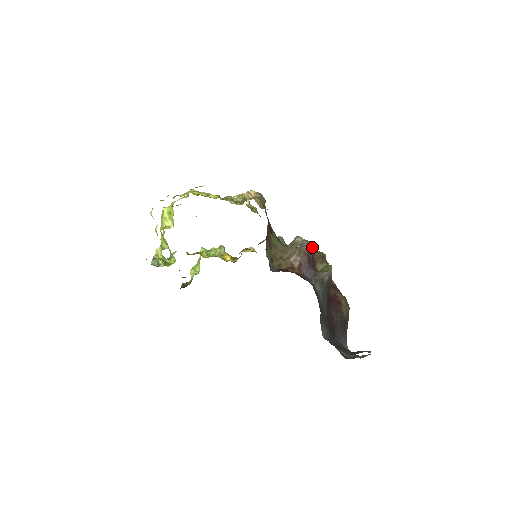
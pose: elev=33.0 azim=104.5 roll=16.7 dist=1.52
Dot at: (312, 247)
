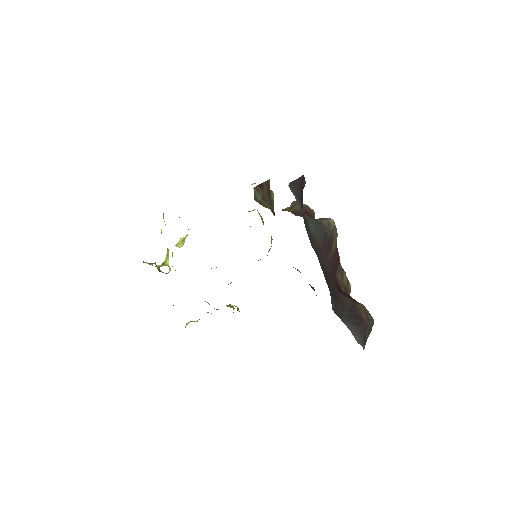
Dot at: occluded
